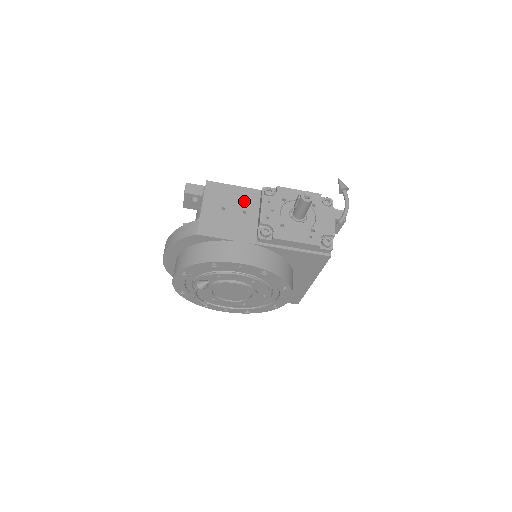
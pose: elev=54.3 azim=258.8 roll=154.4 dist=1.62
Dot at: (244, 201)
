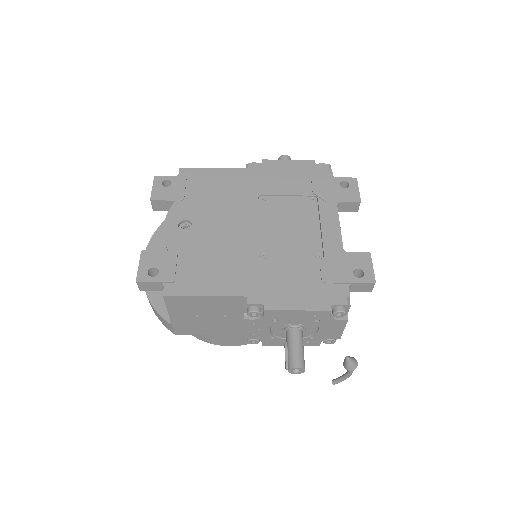
Dot at: (222, 308)
